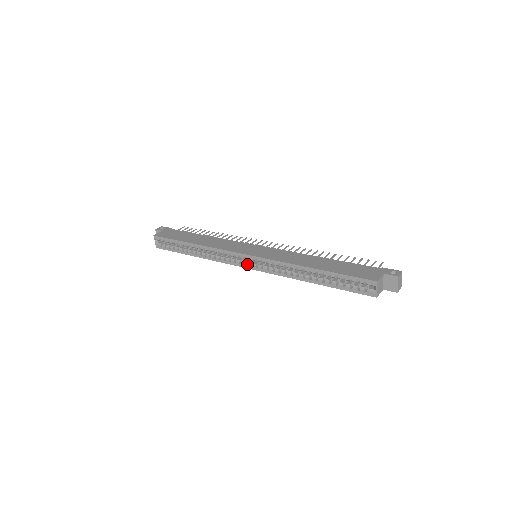
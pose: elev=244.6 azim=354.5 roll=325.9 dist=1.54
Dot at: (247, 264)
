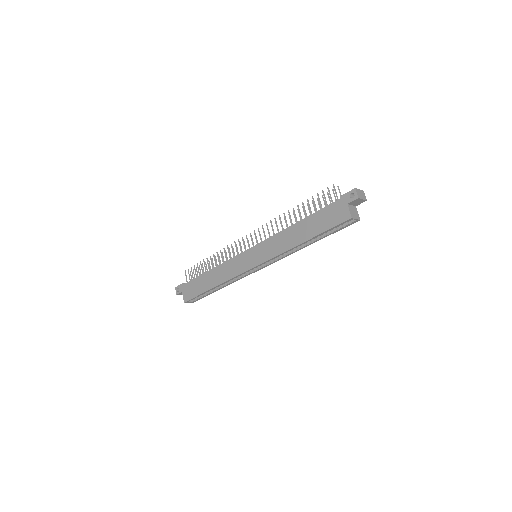
Dot at: (260, 268)
